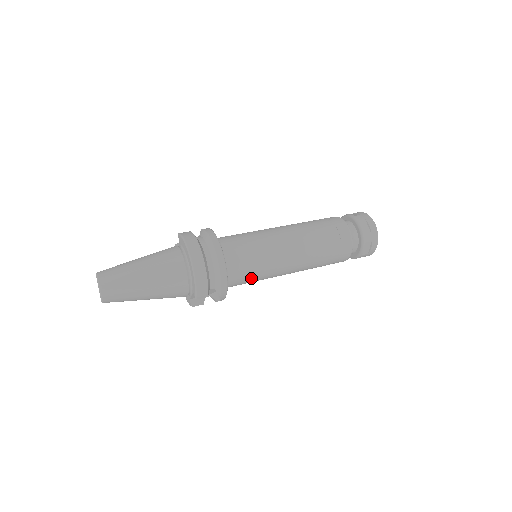
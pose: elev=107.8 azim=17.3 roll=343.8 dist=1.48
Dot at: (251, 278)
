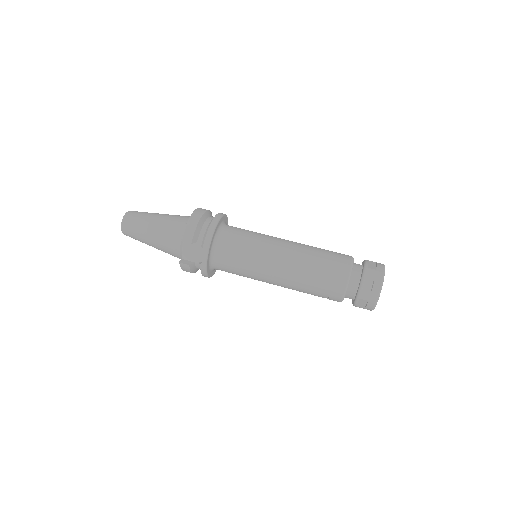
Dot at: (238, 256)
